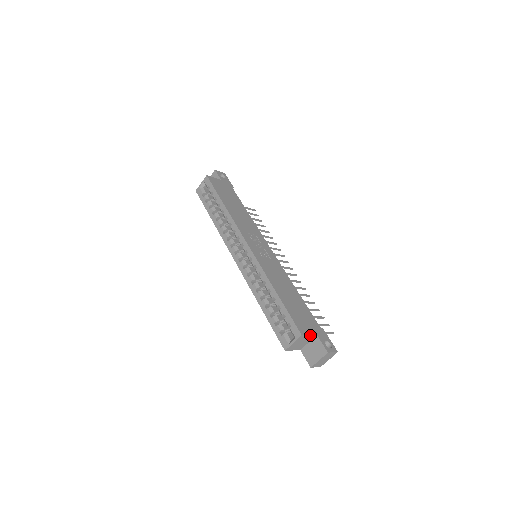
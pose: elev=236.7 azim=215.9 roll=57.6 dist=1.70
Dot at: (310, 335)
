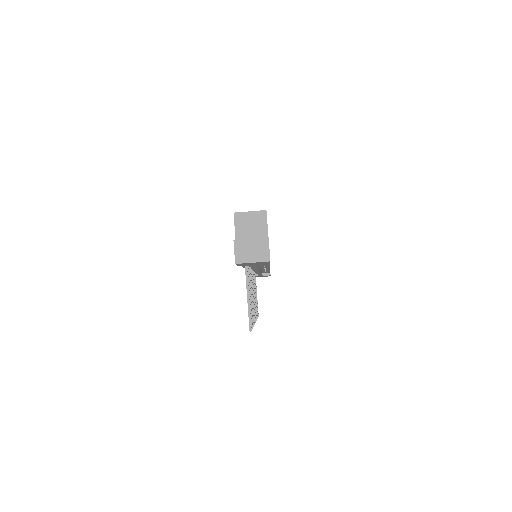
Dot at: (267, 229)
